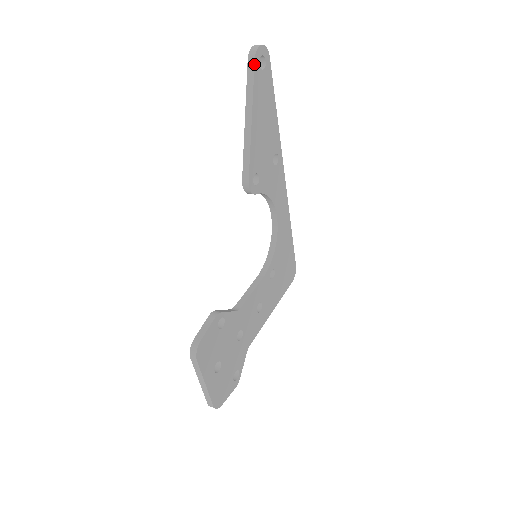
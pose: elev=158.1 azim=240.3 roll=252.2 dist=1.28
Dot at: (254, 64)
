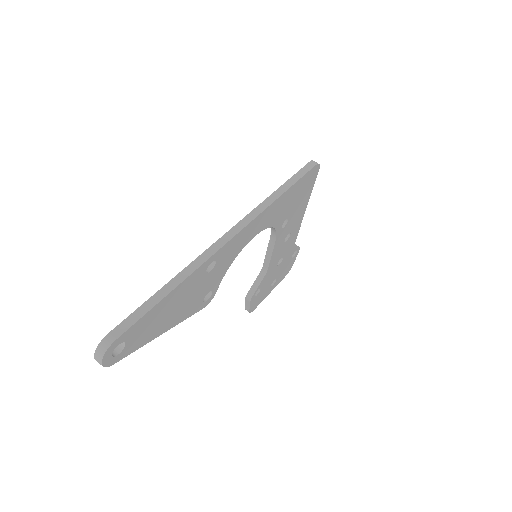
Dot at: occluded
